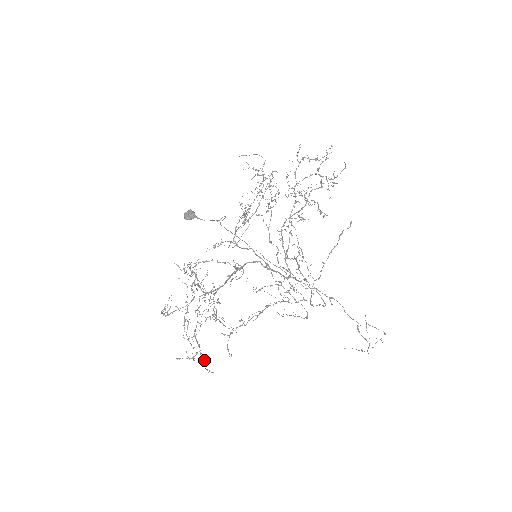
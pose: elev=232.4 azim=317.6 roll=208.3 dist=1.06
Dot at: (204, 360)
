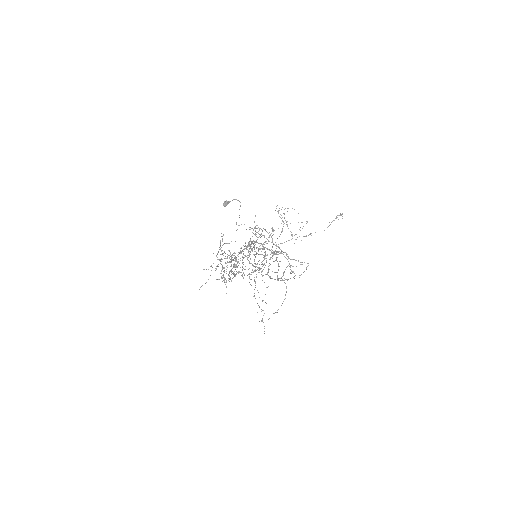
Dot at: occluded
